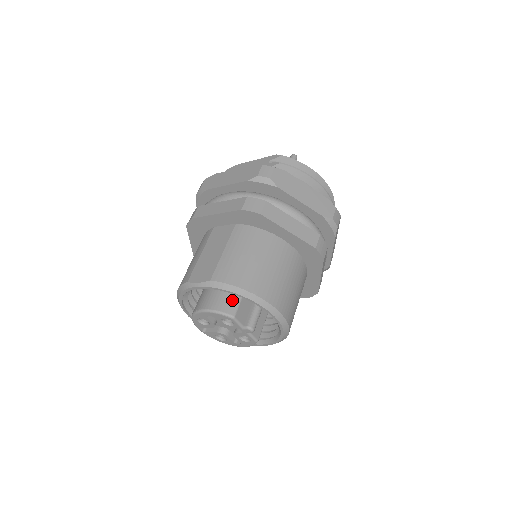
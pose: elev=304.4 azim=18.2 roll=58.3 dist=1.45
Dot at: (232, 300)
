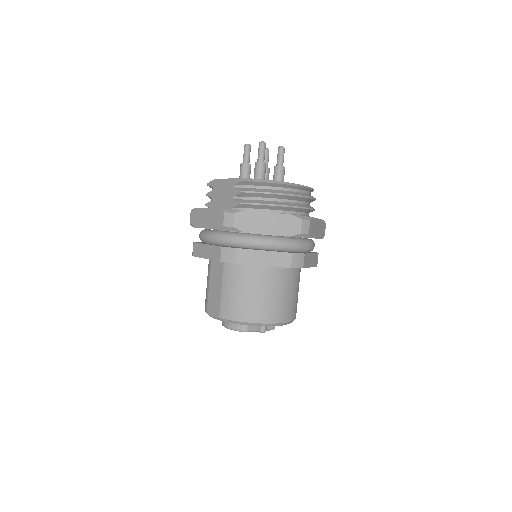
Dot at: occluded
